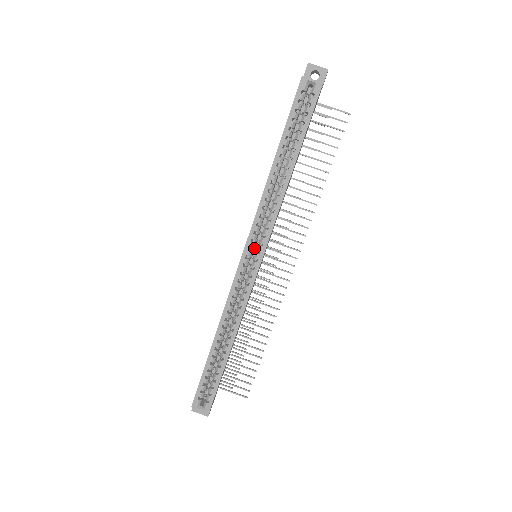
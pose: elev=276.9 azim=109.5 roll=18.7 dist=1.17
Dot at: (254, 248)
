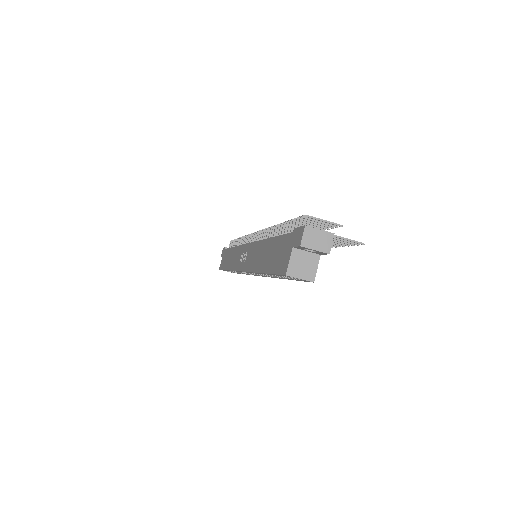
Dot at: occluded
